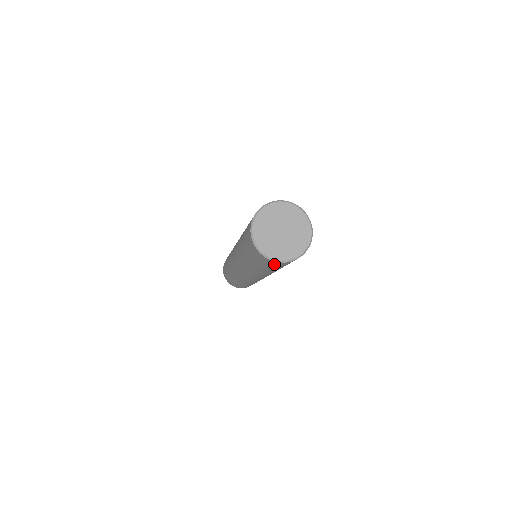
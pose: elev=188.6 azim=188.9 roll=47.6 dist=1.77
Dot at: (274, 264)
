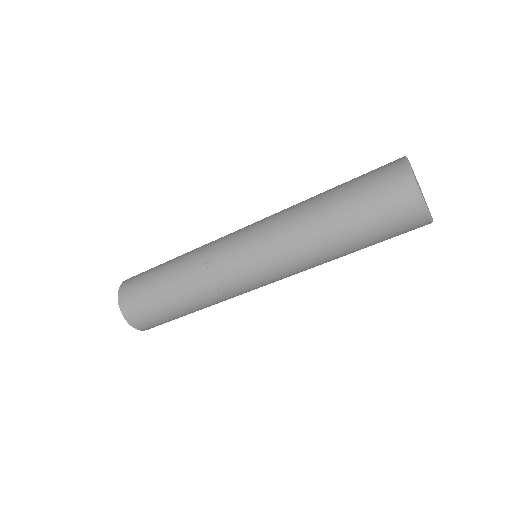
Dot at: (412, 228)
